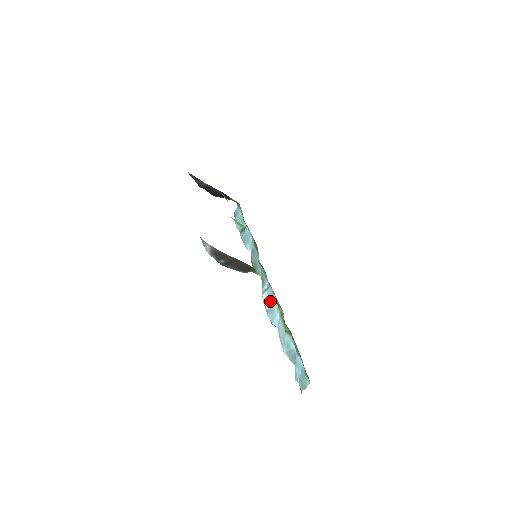
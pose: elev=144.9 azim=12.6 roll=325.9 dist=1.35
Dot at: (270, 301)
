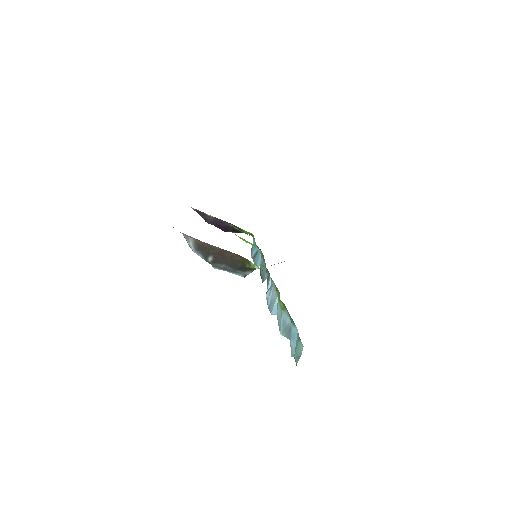
Dot at: (271, 294)
